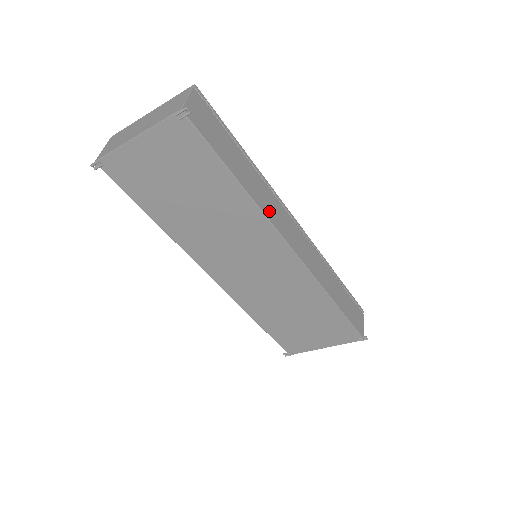
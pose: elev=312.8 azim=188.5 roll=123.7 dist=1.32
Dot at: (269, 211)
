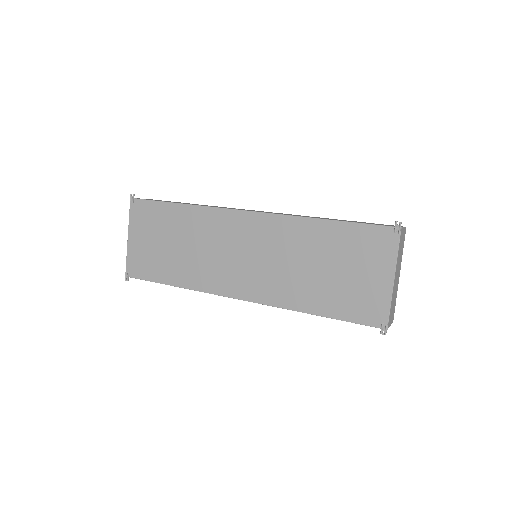
Dot at: occluded
